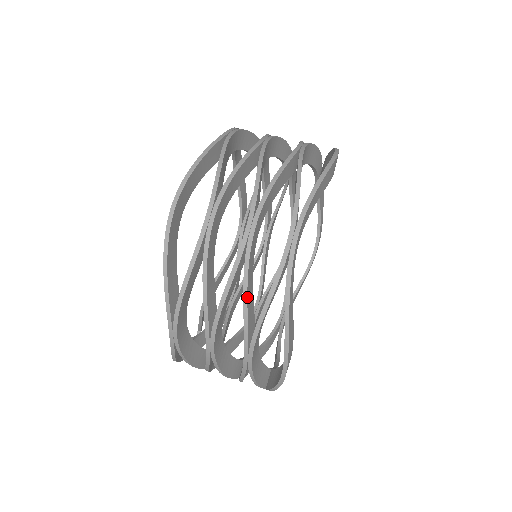
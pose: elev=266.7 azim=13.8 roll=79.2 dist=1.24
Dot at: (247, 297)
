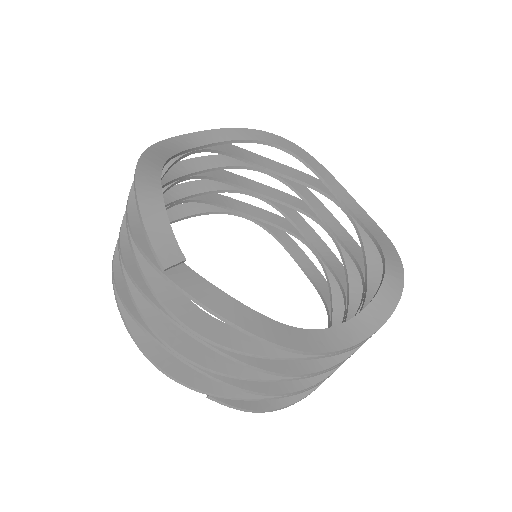
Dot at: occluded
